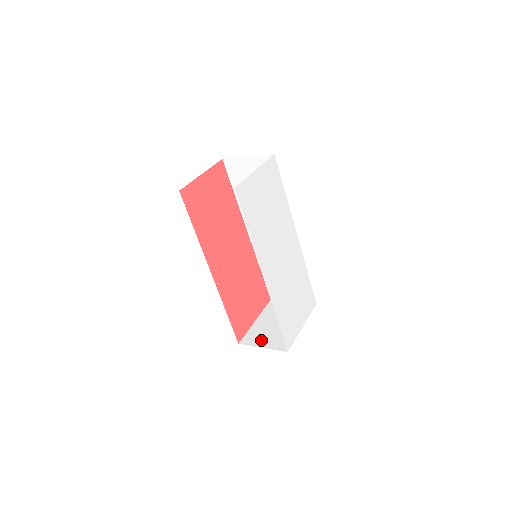
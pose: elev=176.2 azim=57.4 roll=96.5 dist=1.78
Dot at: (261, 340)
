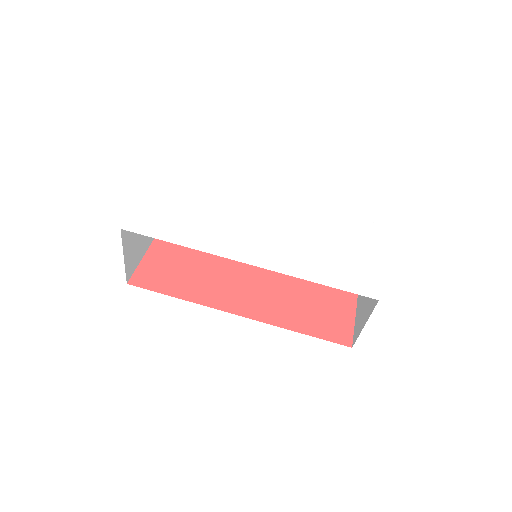
Dot at: (362, 320)
